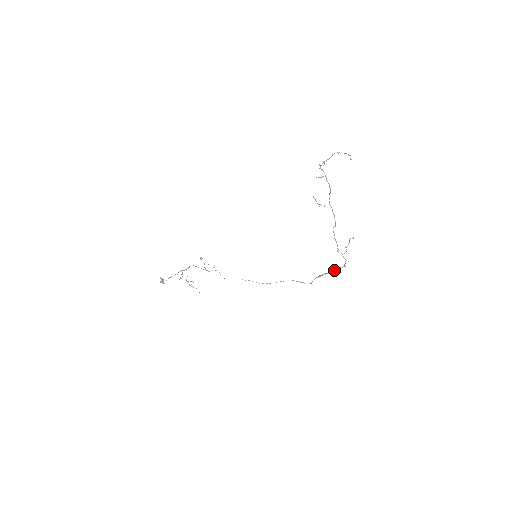
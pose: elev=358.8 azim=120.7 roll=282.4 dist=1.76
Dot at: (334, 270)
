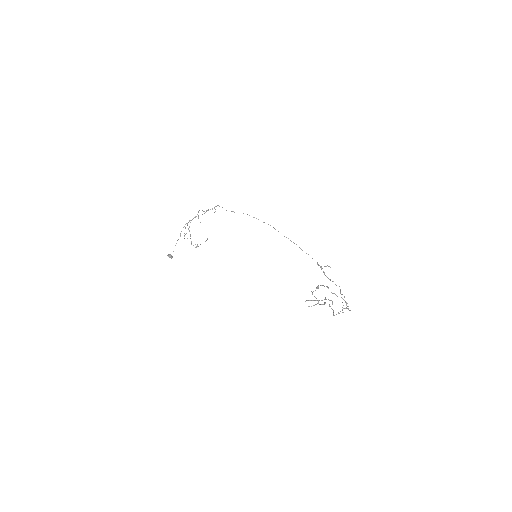
Dot at: occluded
